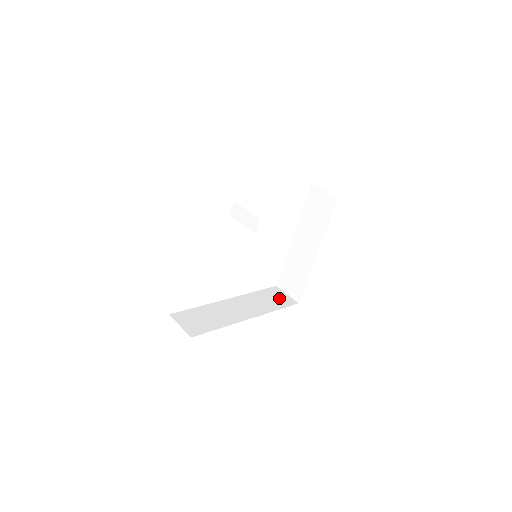
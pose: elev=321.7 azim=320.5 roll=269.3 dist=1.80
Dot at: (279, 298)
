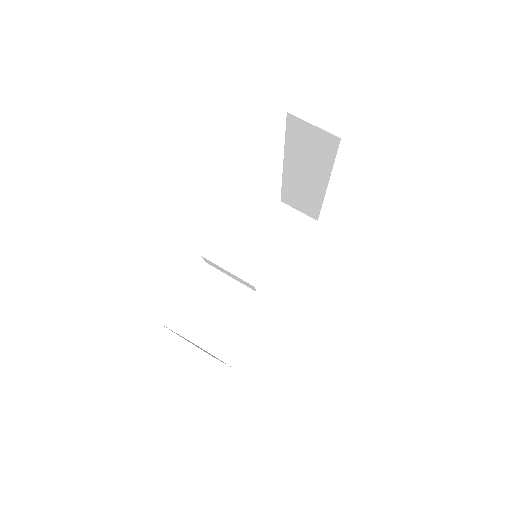
Dot at: (292, 227)
